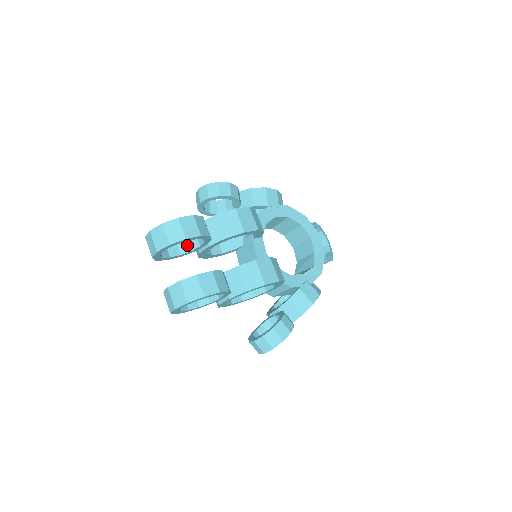
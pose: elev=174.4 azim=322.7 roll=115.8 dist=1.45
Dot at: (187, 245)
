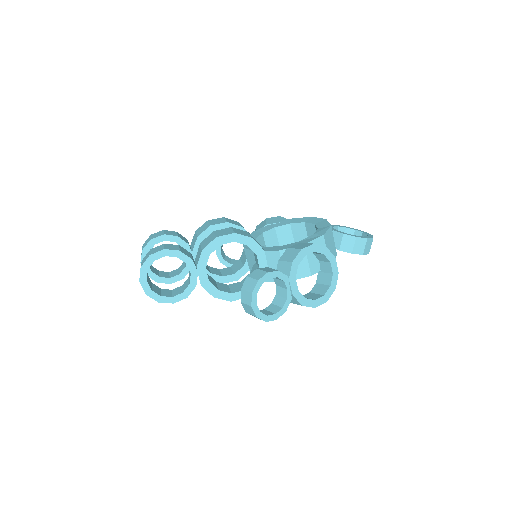
Dot at: (184, 266)
